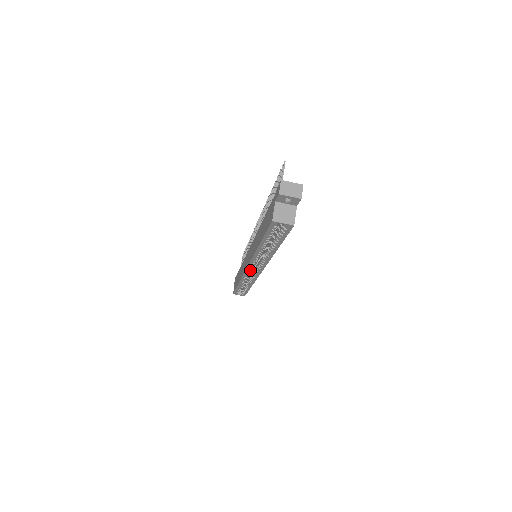
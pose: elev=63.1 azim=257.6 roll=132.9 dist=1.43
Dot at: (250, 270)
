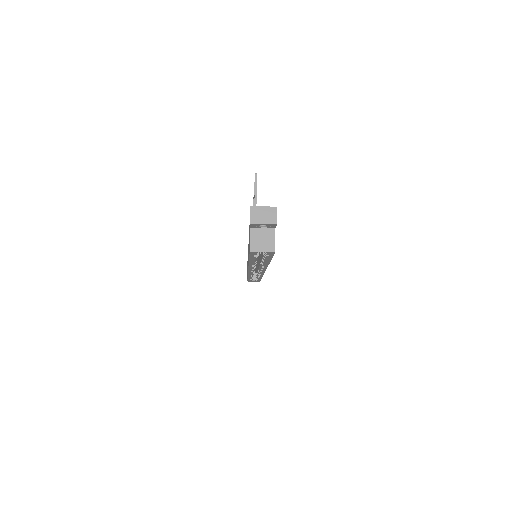
Dot at: (252, 272)
